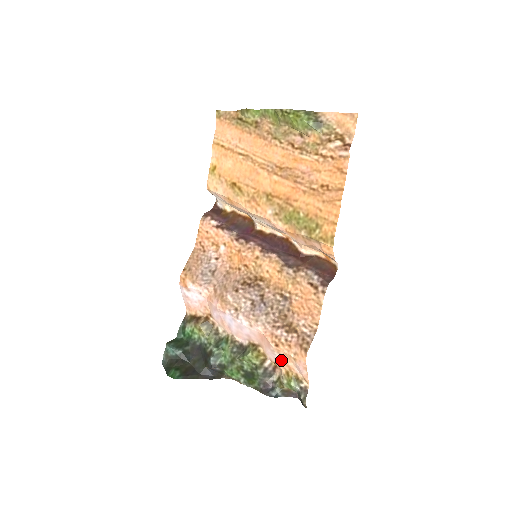
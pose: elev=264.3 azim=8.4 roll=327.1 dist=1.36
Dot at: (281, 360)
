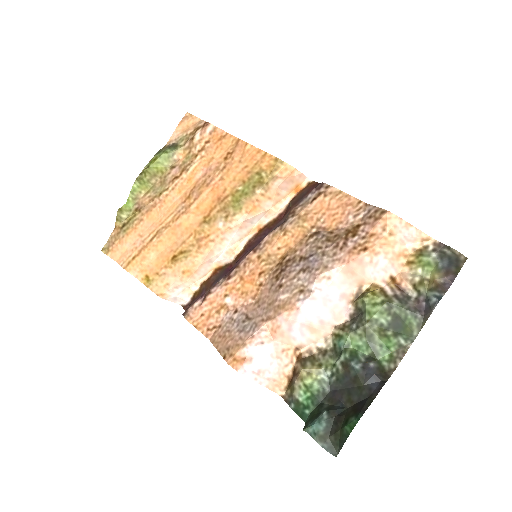
Dot at: (388, 260)
